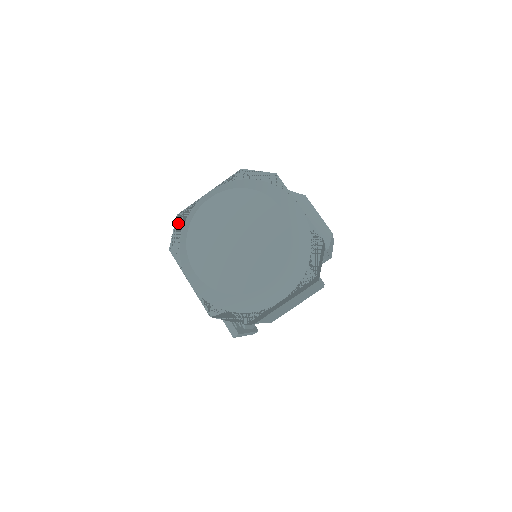
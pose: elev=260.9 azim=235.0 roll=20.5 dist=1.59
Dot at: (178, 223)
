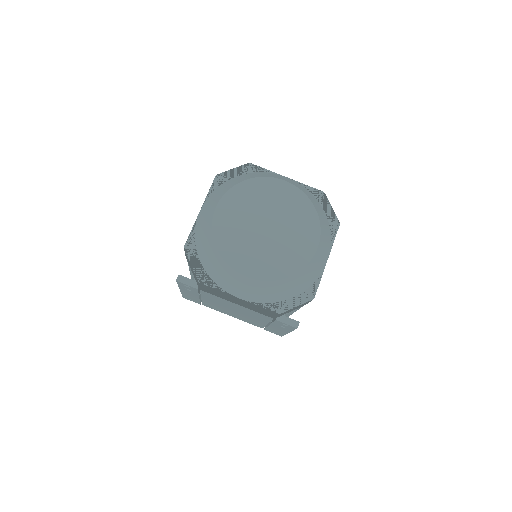
Dot at: (190, 254)
